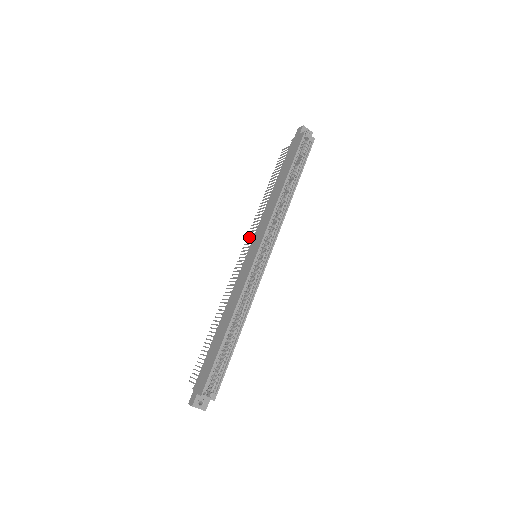
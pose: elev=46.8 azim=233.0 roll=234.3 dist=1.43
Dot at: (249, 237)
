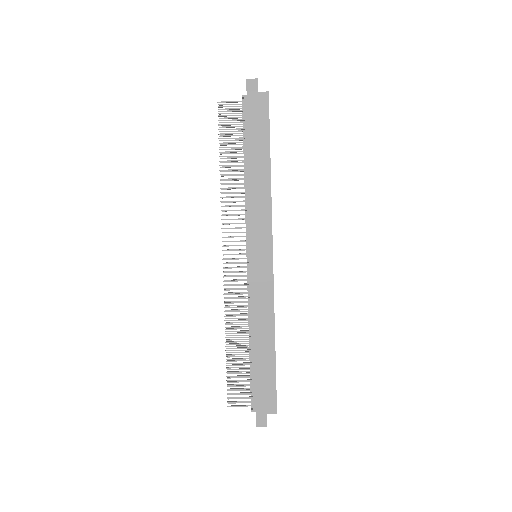
Dot at: (230, 232)
